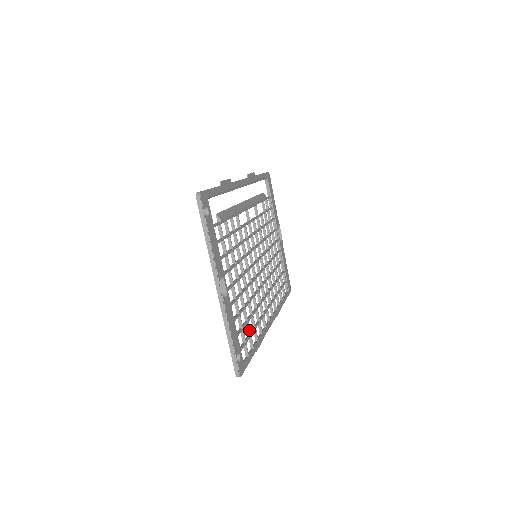
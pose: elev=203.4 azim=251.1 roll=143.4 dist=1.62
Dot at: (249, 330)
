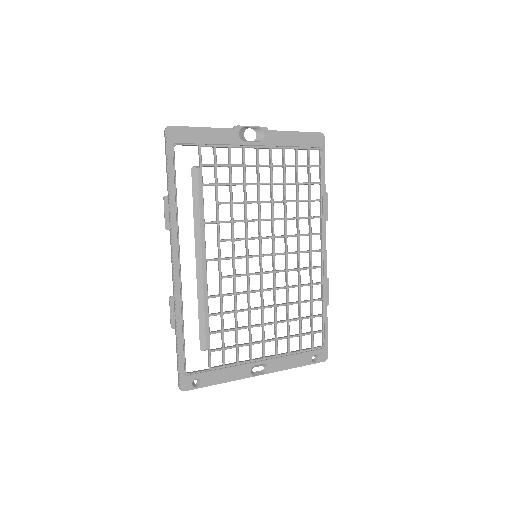
Dot at: occluded
